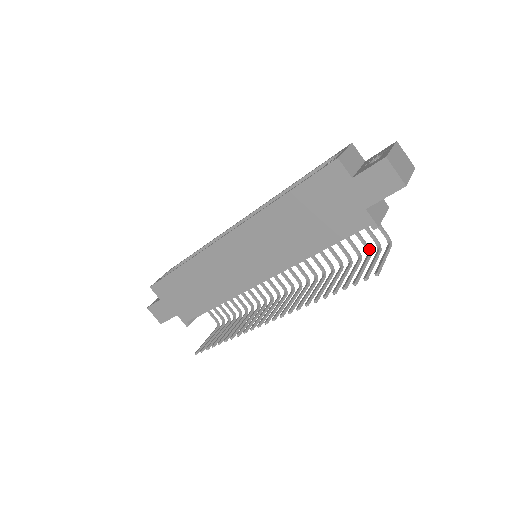
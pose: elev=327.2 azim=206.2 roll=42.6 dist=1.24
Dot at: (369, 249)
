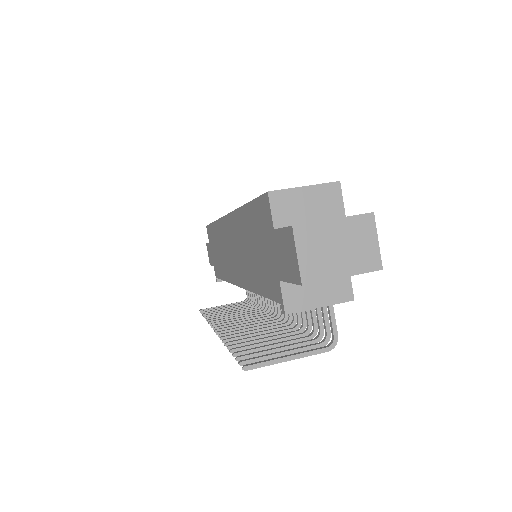
Dot at: (320, 334)
